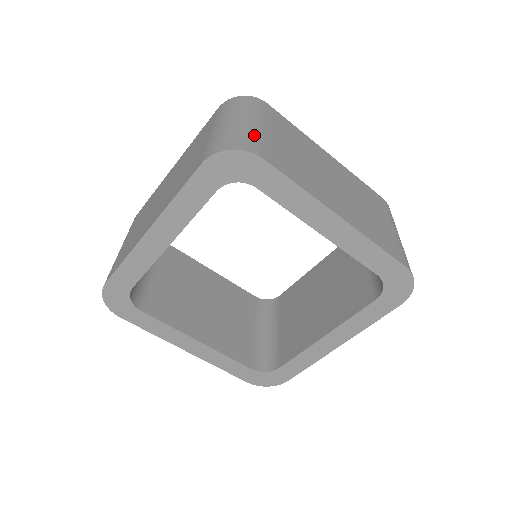
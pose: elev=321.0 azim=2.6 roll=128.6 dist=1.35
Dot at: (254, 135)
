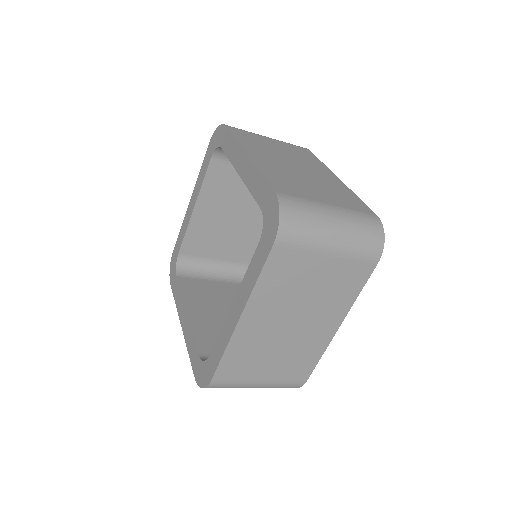
Dot at: (247, 131)
